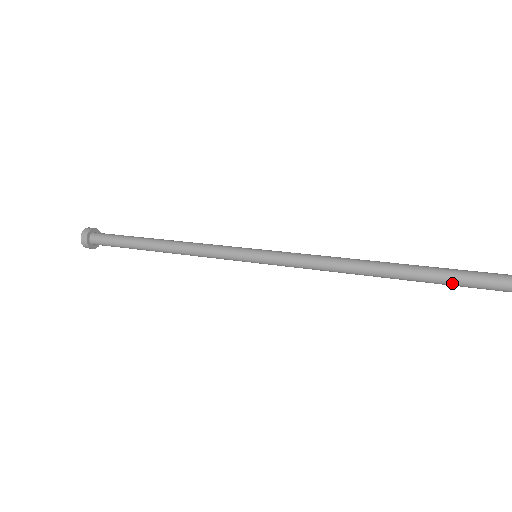
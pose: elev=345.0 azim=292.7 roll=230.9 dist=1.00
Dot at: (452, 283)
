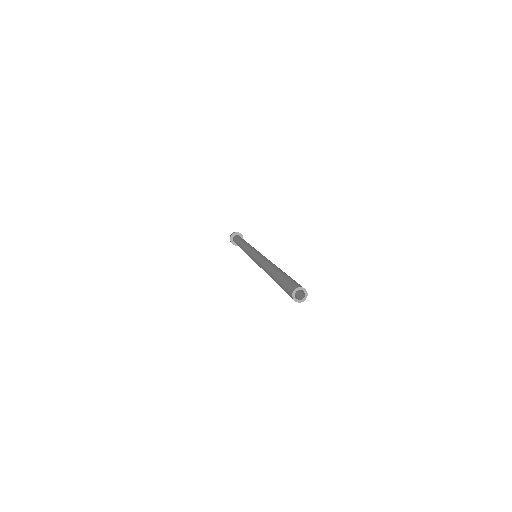
Dot at: (281, 286)
